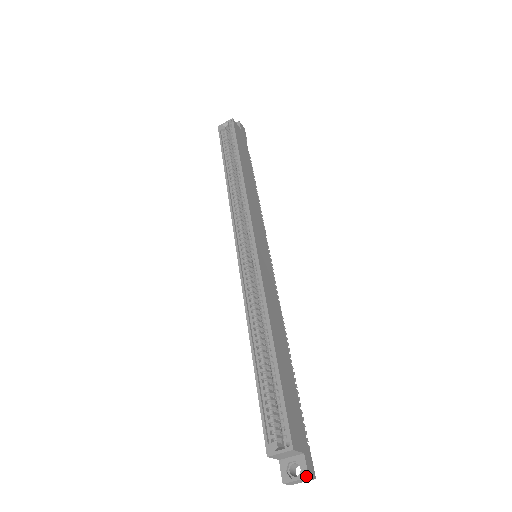
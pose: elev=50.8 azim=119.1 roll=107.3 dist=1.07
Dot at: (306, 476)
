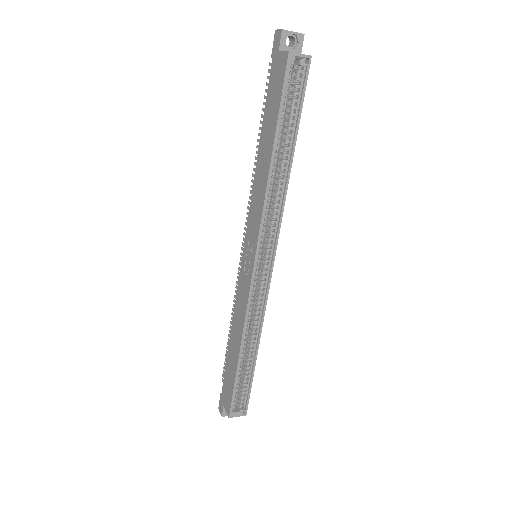
Dot at: occluded
